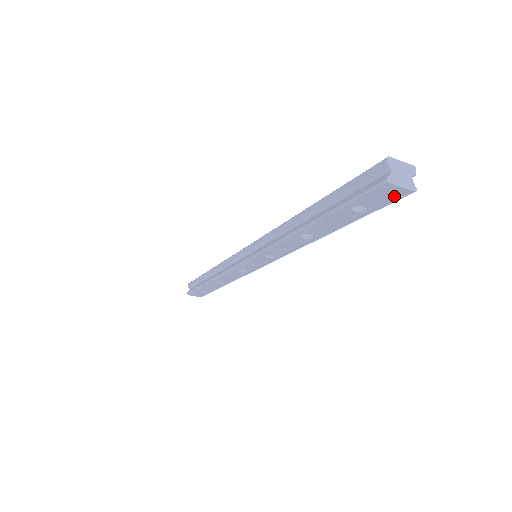
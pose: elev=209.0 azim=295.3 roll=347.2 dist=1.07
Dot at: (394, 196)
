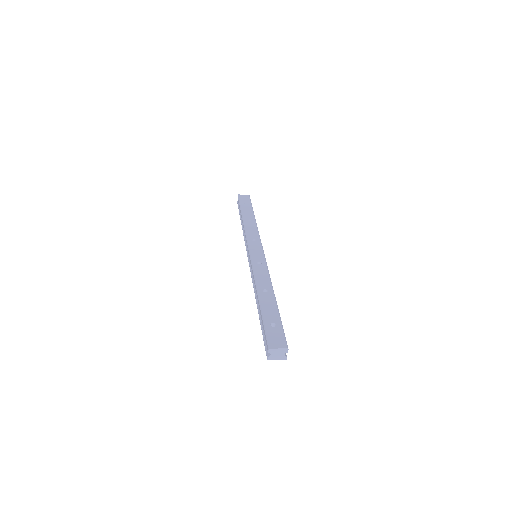
Dot at: occluded
